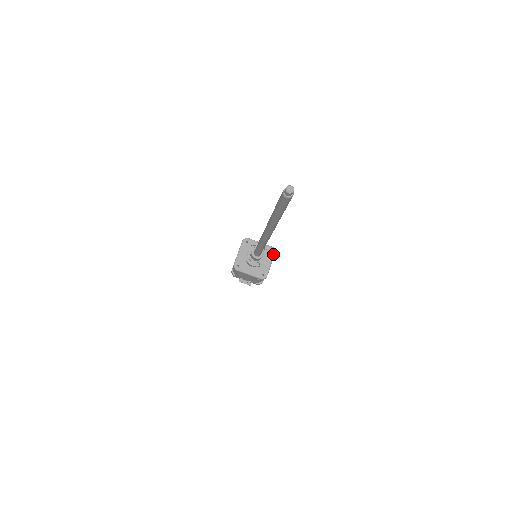
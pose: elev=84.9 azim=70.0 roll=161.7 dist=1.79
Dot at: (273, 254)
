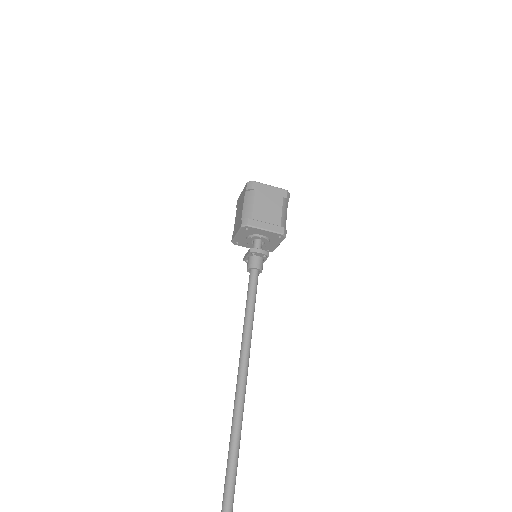
Dot at: (282, 239)
